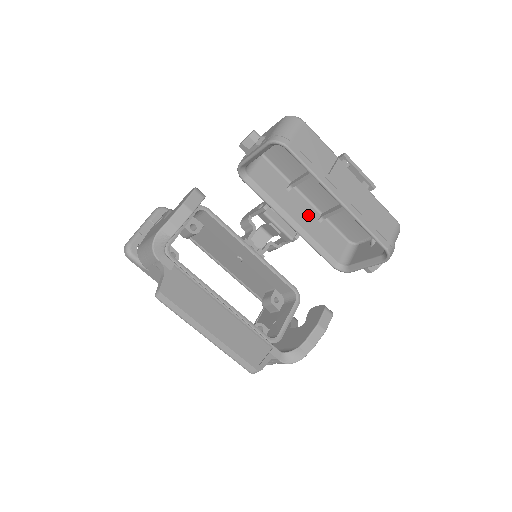
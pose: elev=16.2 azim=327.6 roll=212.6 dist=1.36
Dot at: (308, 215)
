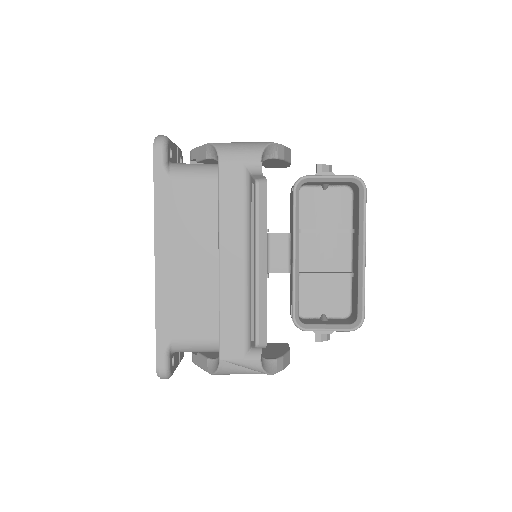
Dot at: occluded
